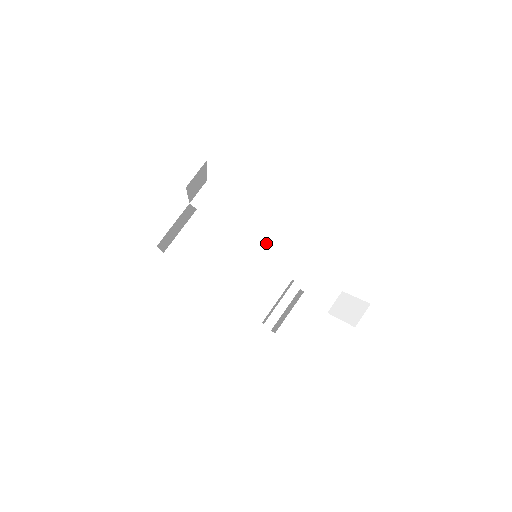
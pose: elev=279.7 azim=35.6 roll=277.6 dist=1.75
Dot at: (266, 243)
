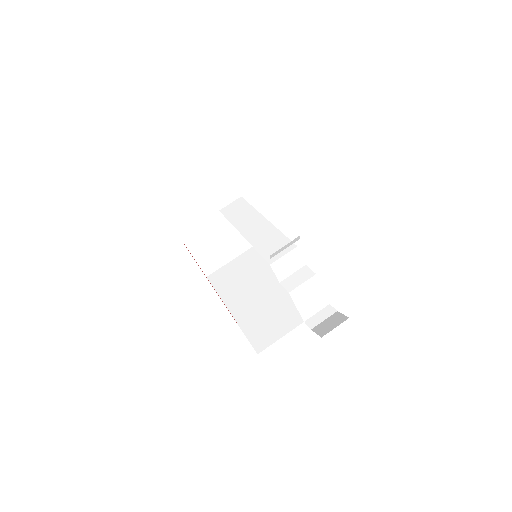
Dot at: (261, 235)
